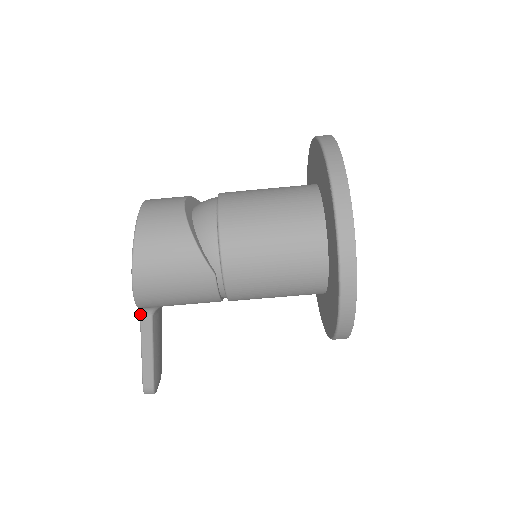
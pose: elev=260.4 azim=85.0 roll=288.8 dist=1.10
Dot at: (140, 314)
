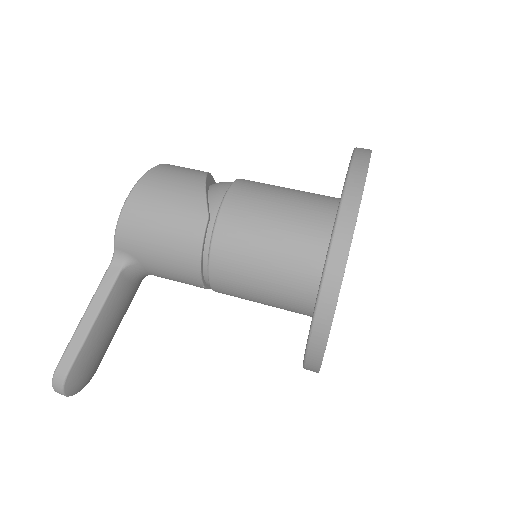
Dot at: (111, 262)
